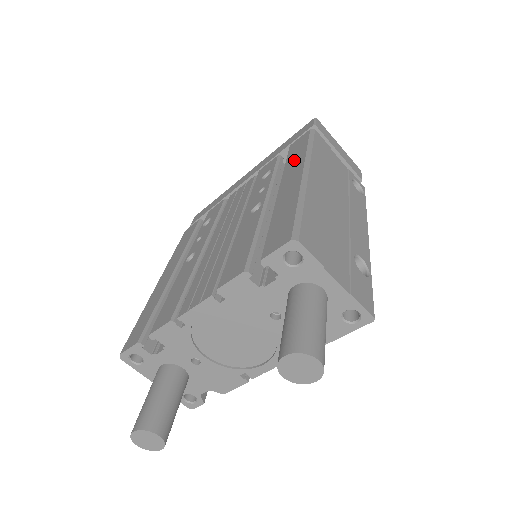
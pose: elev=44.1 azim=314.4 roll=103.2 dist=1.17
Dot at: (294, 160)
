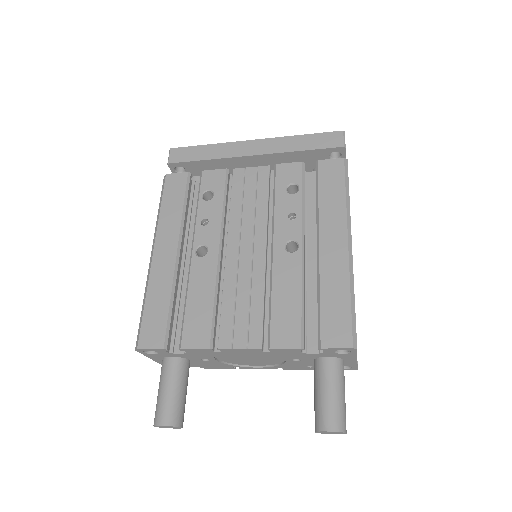
Dot at: (331, 204)
